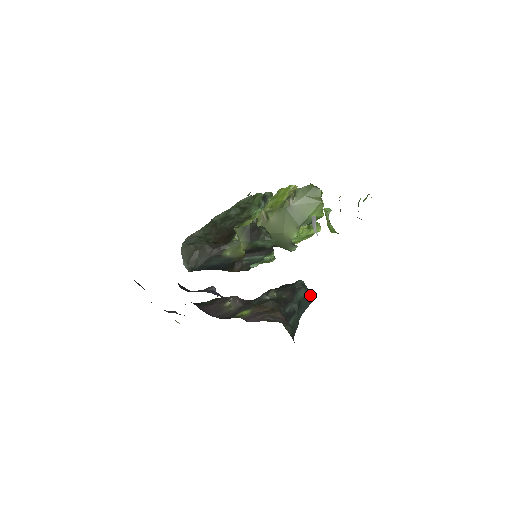
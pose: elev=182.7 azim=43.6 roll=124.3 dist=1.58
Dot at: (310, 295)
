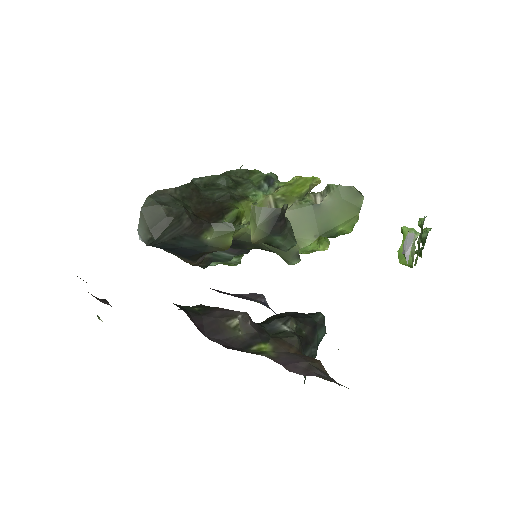
Dot at: occluded
